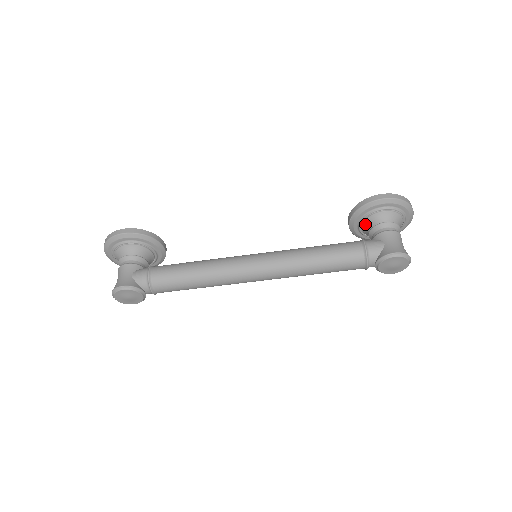
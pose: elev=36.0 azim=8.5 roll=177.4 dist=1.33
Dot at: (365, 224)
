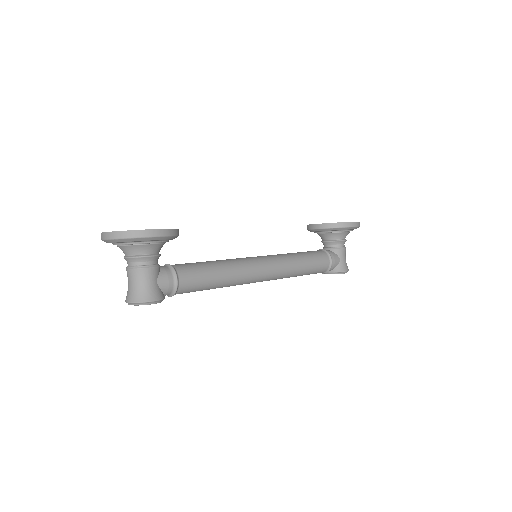
Dot at: (328, 234)
